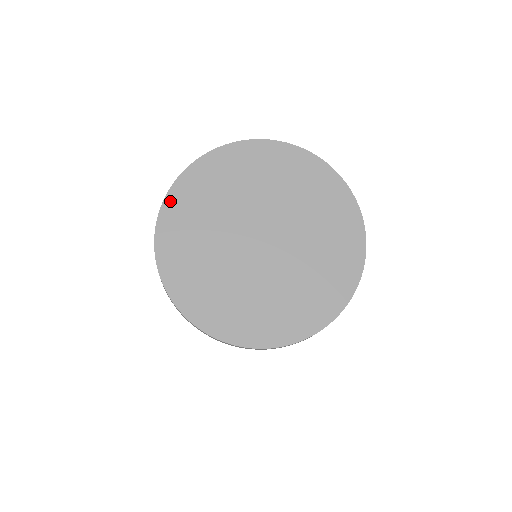
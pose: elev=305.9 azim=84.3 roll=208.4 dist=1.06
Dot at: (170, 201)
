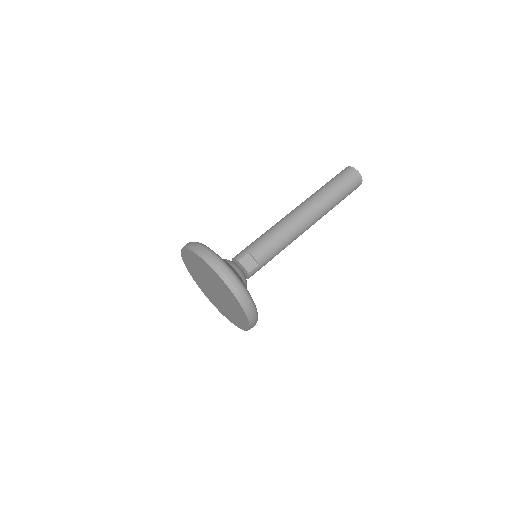
Dot at: (191, 252)
